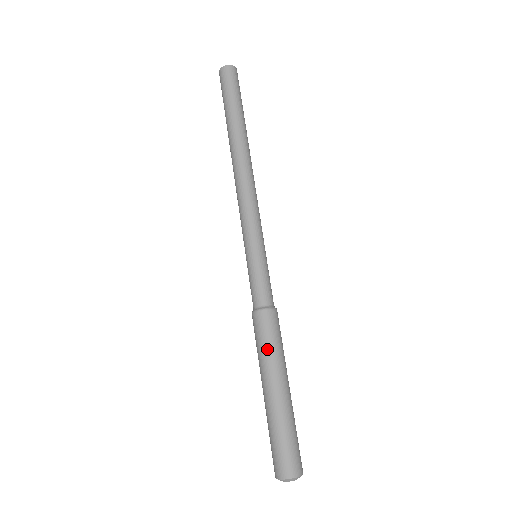
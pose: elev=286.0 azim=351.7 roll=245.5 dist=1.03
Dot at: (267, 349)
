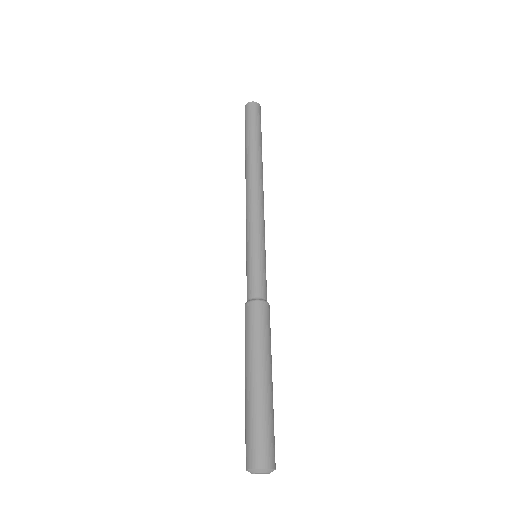
Dot at: (261, 337)
